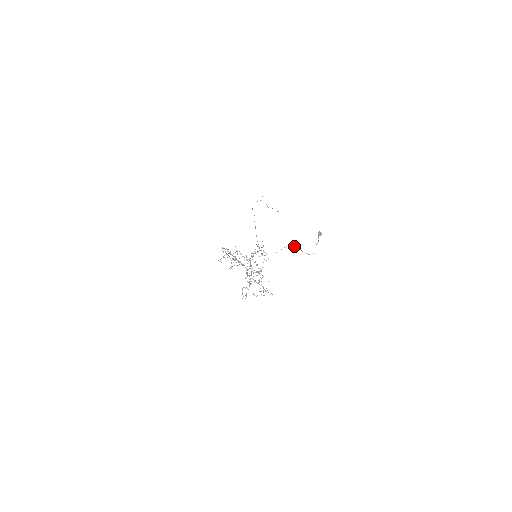
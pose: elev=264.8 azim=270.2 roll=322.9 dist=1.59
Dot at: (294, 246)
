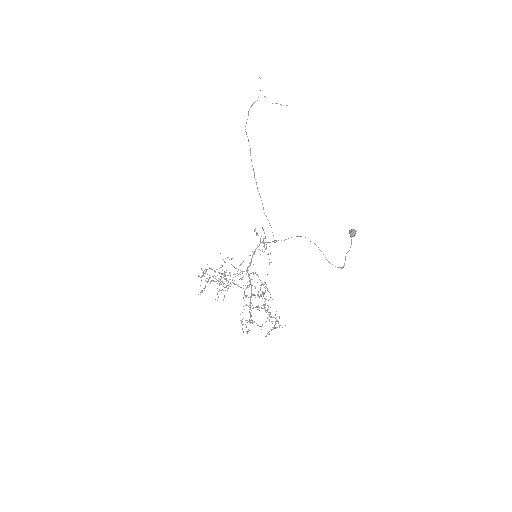
Dot at: occluded
